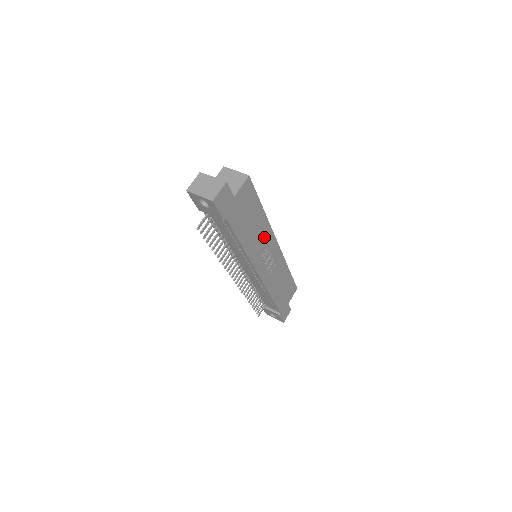
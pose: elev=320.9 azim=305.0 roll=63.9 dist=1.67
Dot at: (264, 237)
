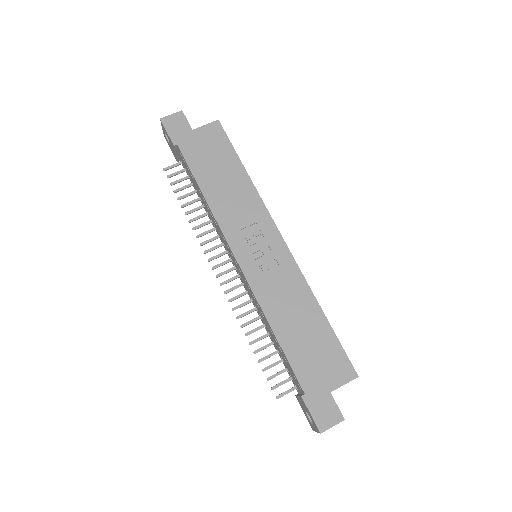
Dot at: (249, 209)
